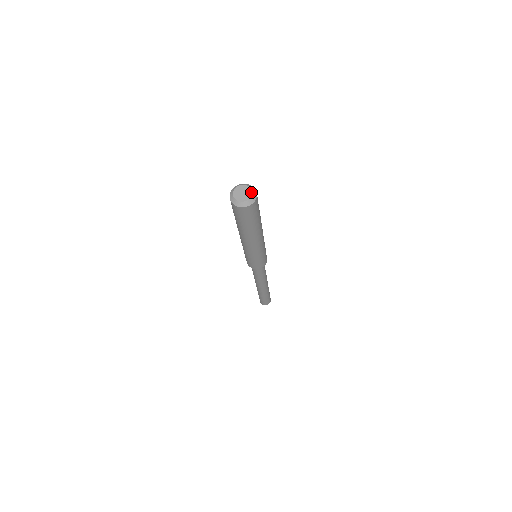
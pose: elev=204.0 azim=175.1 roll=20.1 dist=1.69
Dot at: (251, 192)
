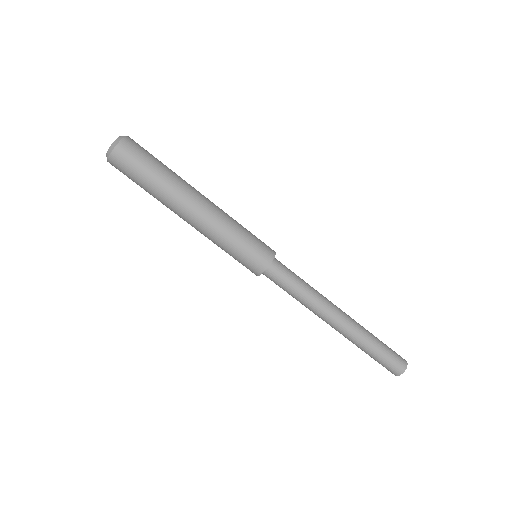
Dot at: (116, 140)
